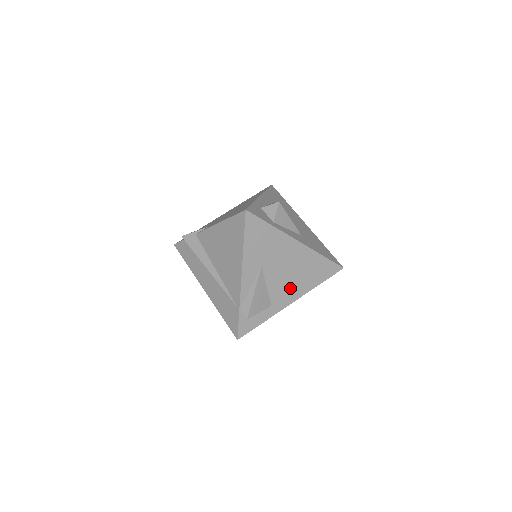
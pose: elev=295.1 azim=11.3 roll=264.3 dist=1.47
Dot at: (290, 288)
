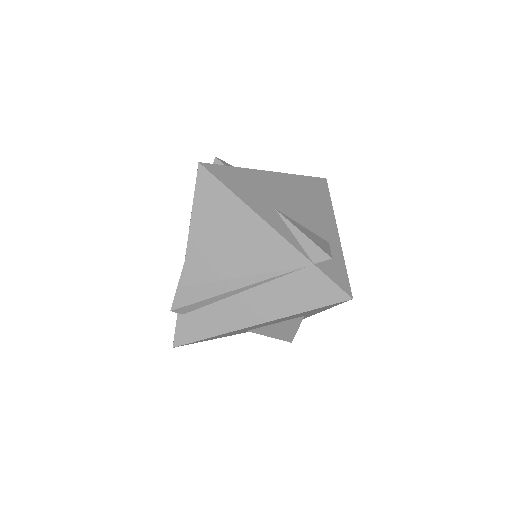
Dot at: (319, 217)
